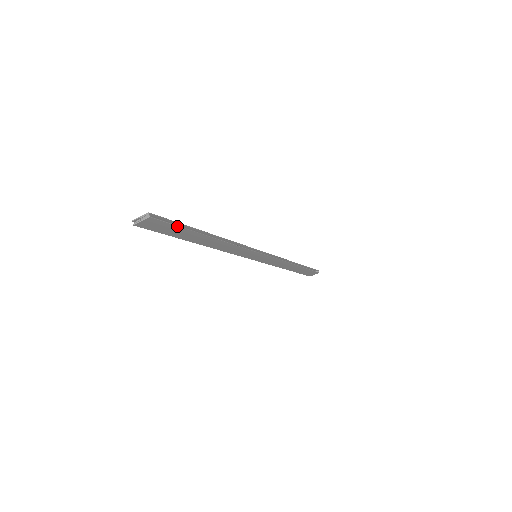
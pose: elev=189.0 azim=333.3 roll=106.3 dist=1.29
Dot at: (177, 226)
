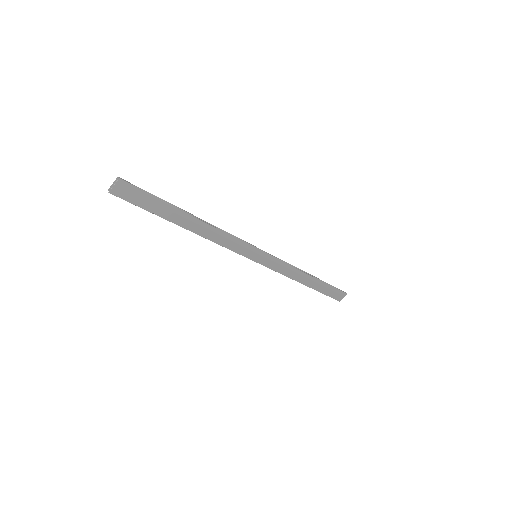
Dot at: (150, 195)
